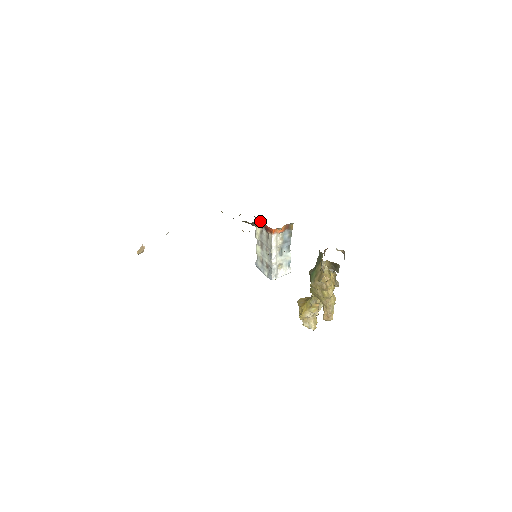
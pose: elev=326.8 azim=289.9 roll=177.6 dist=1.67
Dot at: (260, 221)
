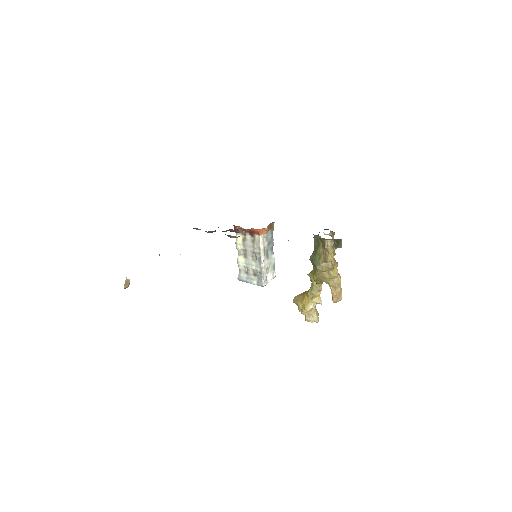
Dot at: (242, 228)
